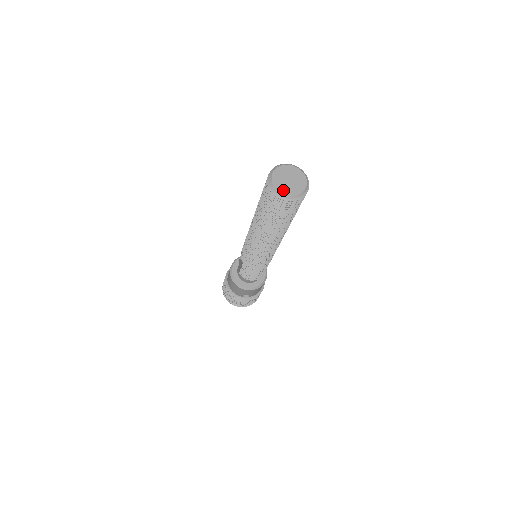
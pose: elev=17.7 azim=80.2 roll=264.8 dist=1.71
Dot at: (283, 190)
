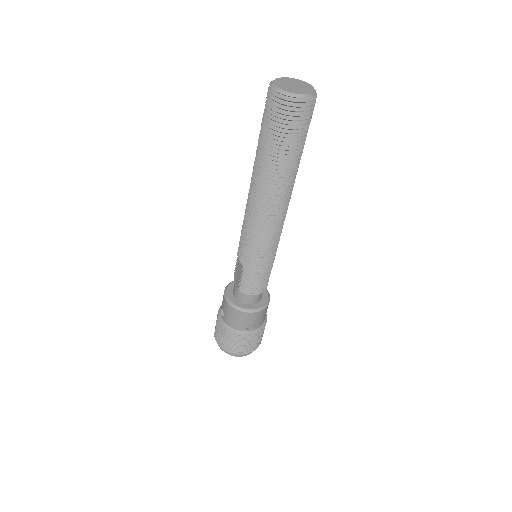
Dot at: (292, 91)
